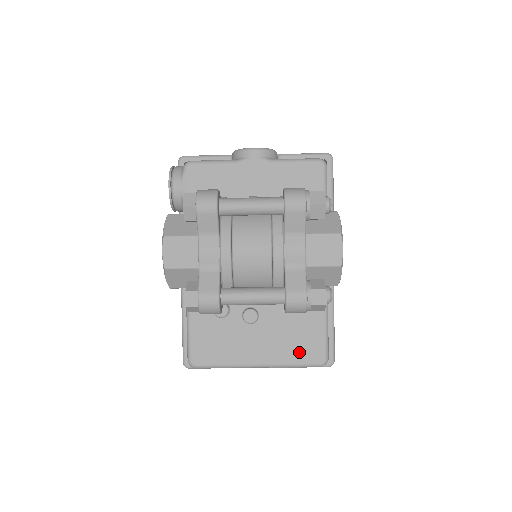
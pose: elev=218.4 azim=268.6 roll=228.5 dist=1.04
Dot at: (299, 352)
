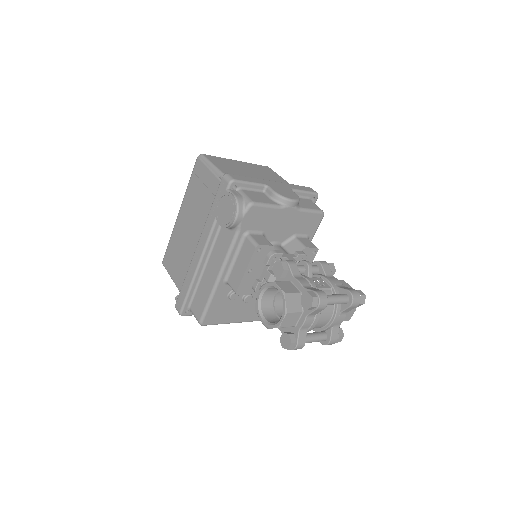
Dot at: occluded
